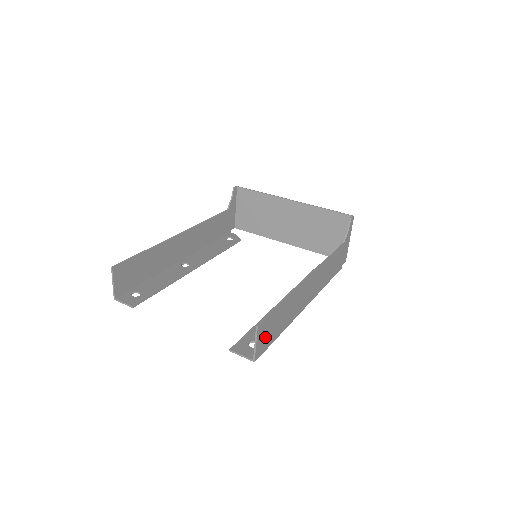
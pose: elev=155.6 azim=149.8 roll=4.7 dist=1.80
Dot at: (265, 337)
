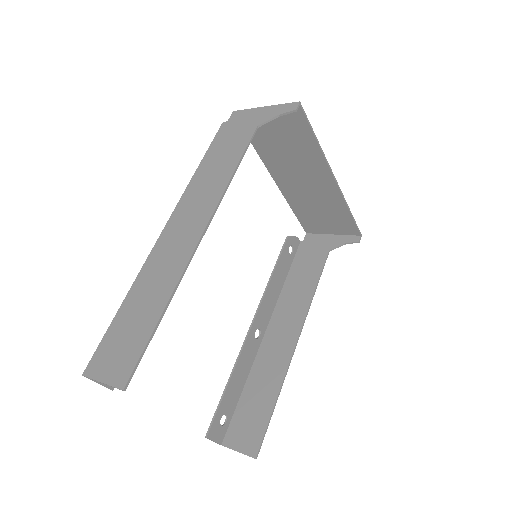
Dot at: (243, 432)
